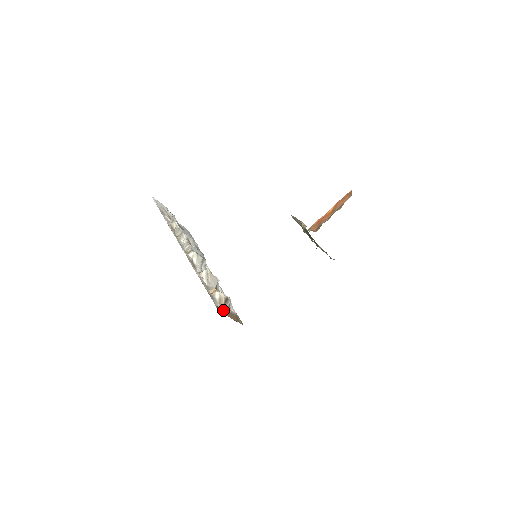
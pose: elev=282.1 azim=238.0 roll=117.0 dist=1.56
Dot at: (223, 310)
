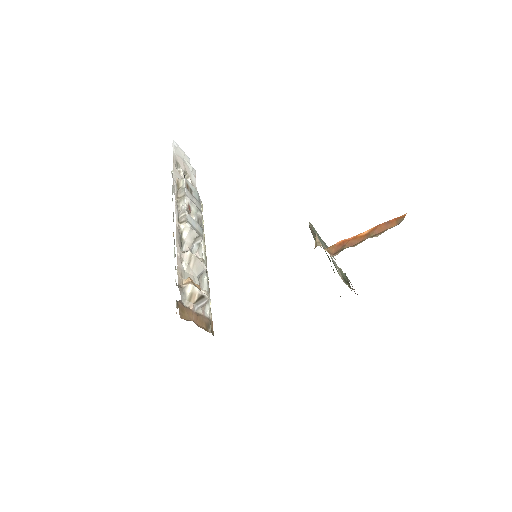
Dot at: (189, 310)
